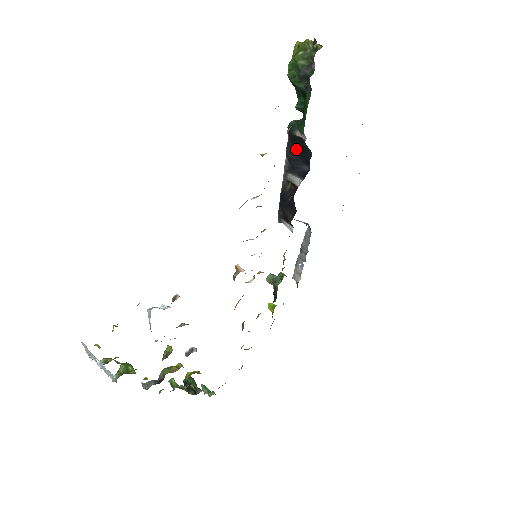
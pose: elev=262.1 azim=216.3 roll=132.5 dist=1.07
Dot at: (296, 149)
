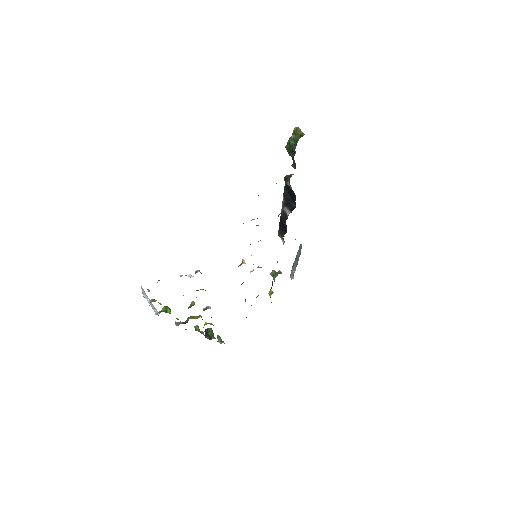
Dot at: (289, 192)
